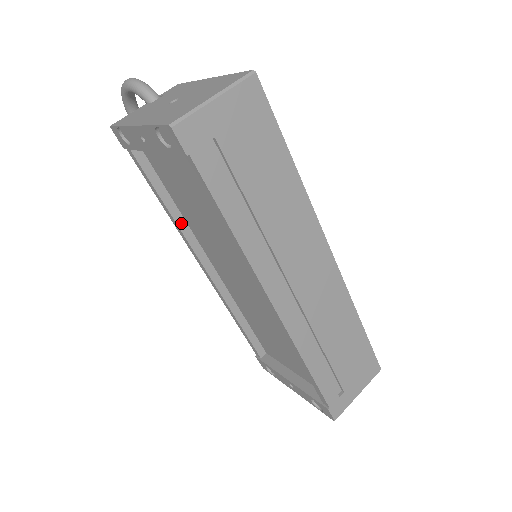
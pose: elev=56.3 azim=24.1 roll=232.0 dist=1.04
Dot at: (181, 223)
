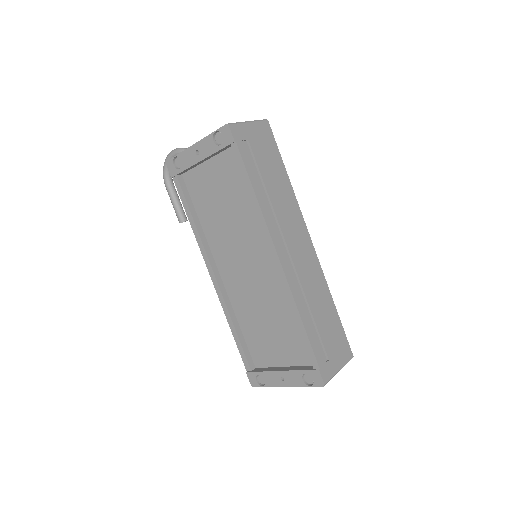
Dot at: (201, 235)
